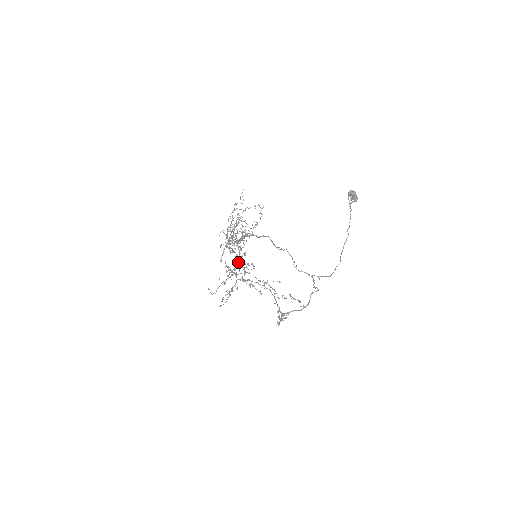
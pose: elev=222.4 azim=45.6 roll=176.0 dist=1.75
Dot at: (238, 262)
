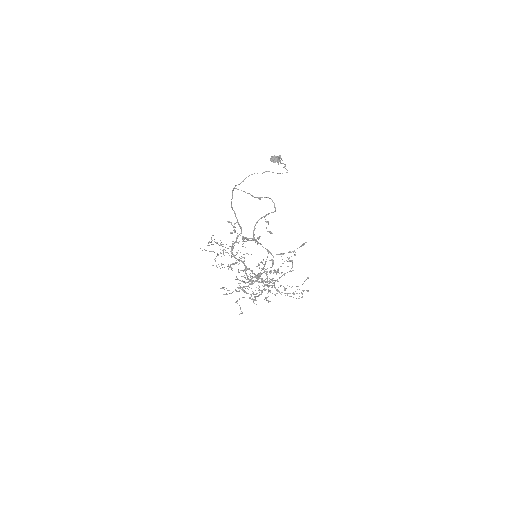
Dot at: occluded
